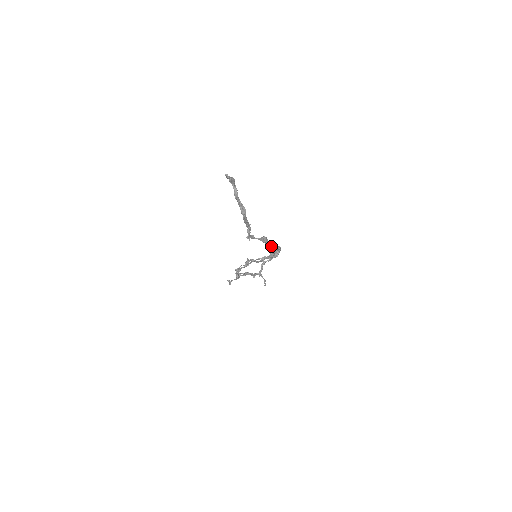
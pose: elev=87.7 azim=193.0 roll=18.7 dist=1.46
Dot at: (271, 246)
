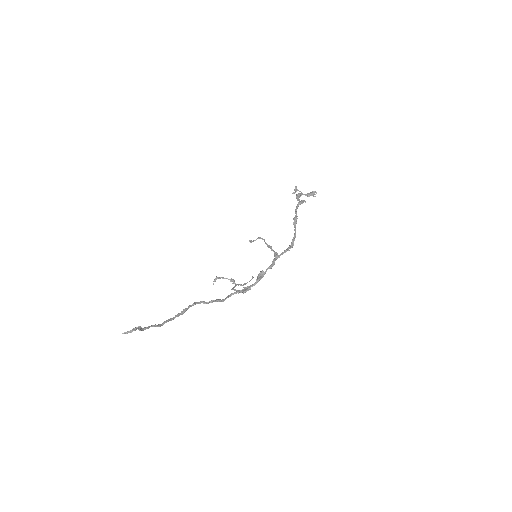
Dot at: (230, 296)
